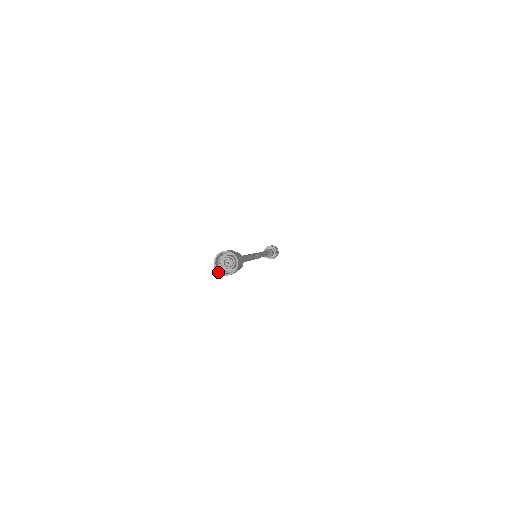
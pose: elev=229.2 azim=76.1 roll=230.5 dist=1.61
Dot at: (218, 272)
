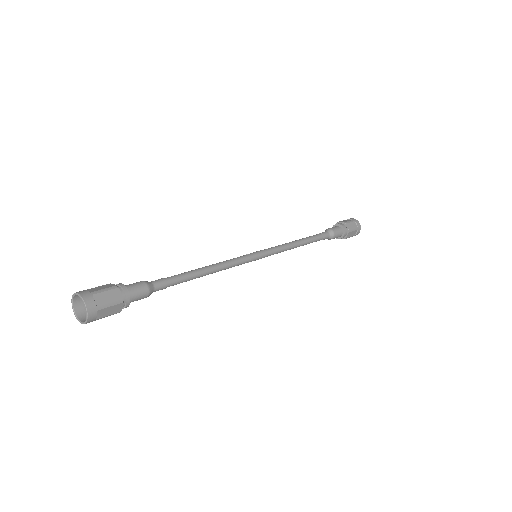
Dot at: occluded
